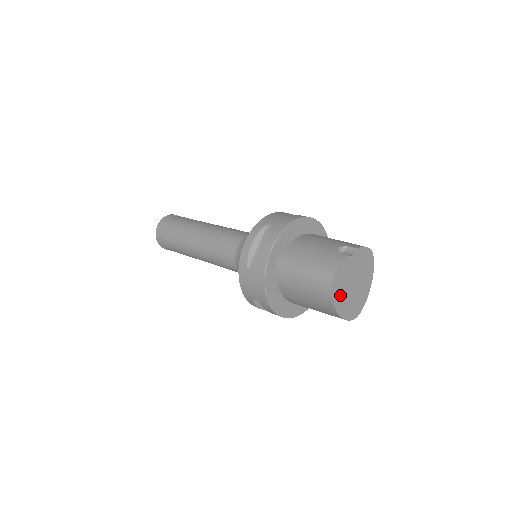
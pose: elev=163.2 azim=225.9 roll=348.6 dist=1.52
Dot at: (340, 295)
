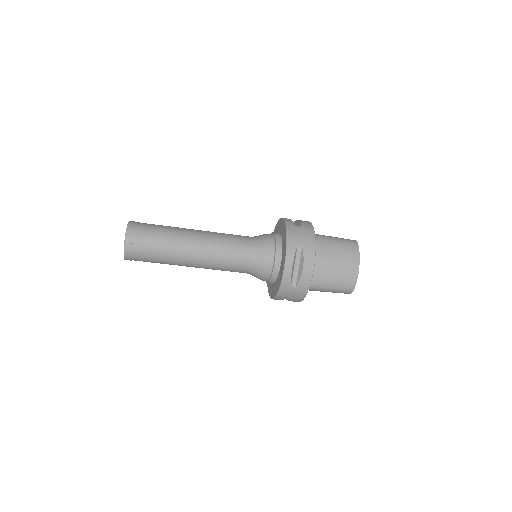
Dot at: occluded
